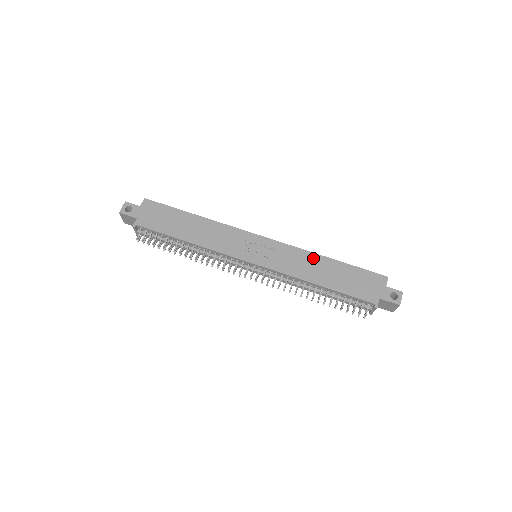
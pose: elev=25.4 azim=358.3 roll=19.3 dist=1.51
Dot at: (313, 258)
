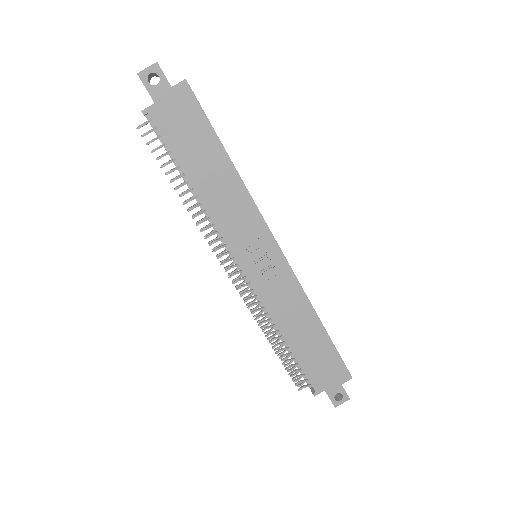
Dot at: (306, 311)
